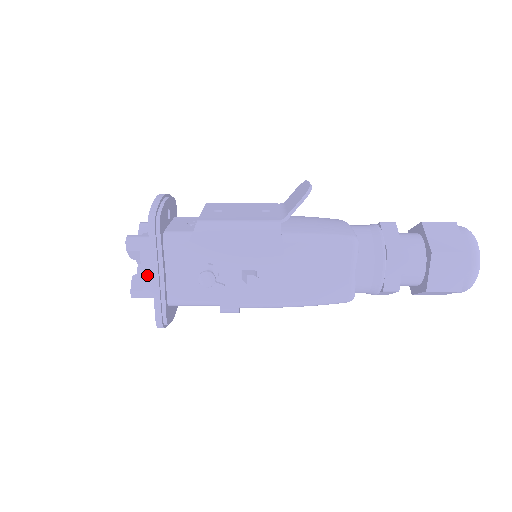
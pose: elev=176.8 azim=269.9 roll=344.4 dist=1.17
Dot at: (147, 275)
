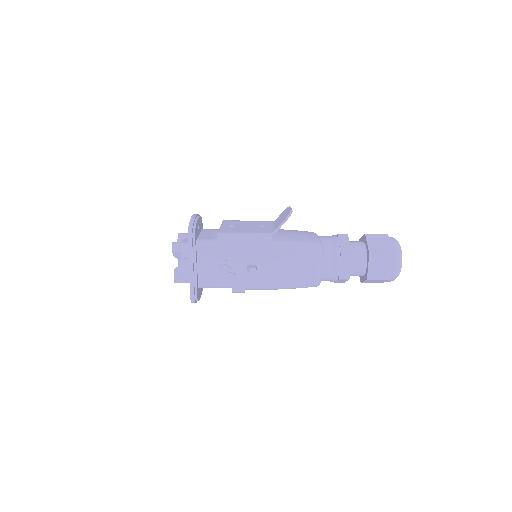
Dot at: (185, 268)
